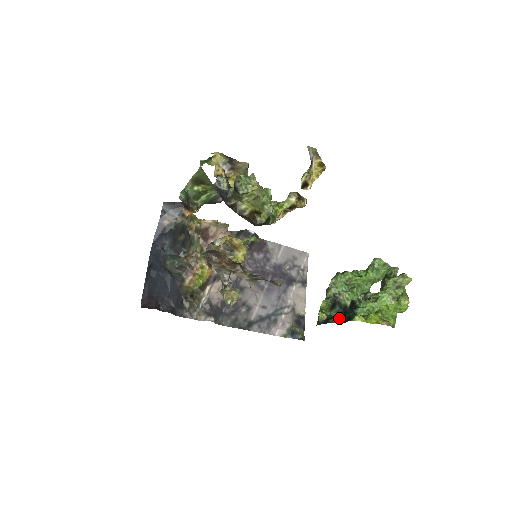
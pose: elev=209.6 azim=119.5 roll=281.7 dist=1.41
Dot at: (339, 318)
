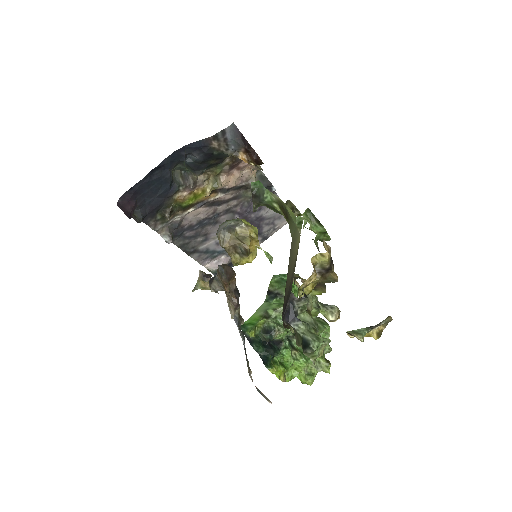
Dot at: (261, 349)
